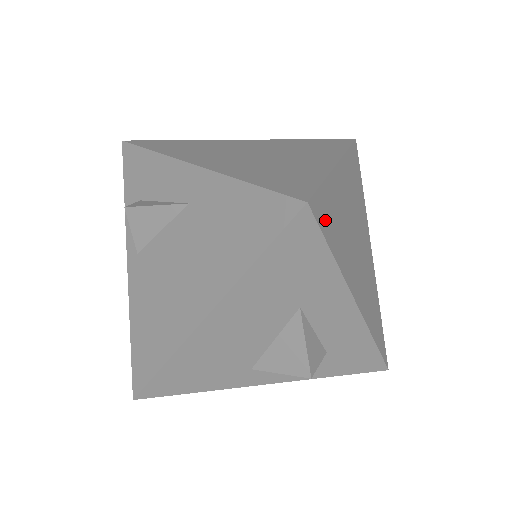
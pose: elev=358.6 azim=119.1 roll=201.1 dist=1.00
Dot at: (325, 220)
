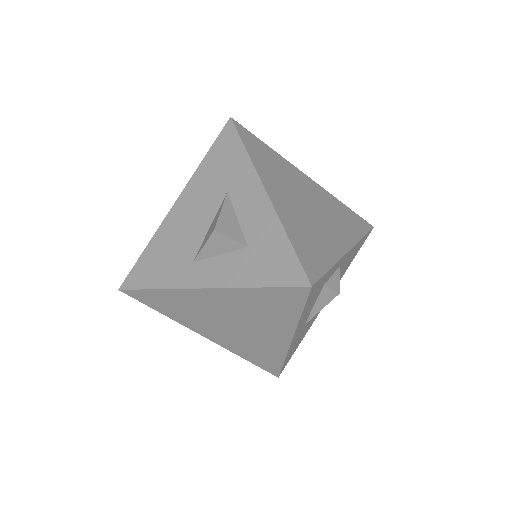
Dot at: (249, 140)
